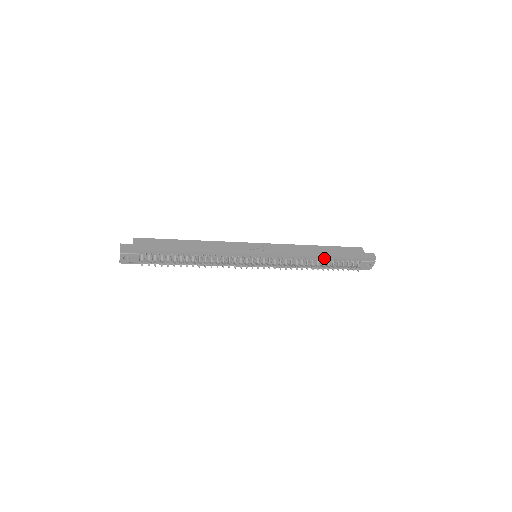
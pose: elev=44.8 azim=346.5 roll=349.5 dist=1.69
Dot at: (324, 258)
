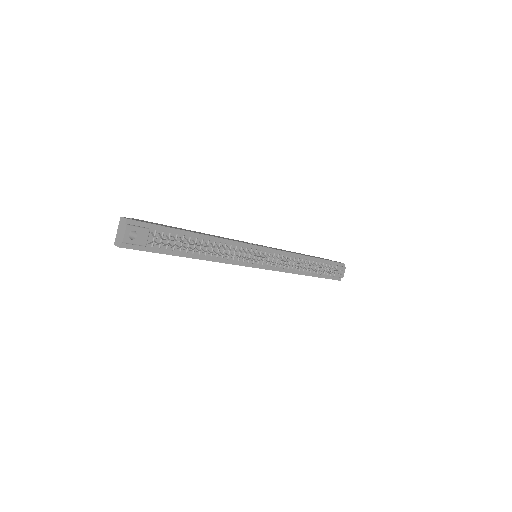
Dot at: (311, 260)
